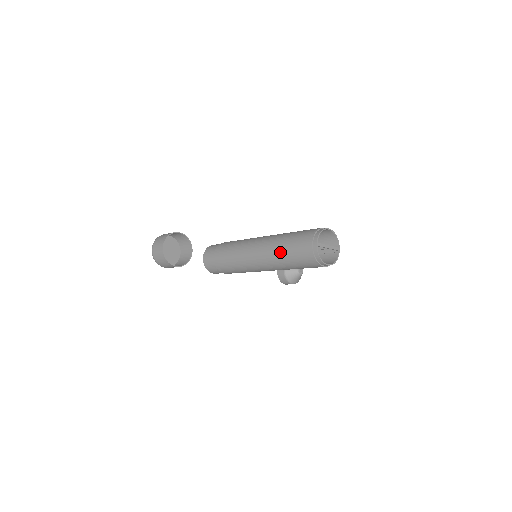
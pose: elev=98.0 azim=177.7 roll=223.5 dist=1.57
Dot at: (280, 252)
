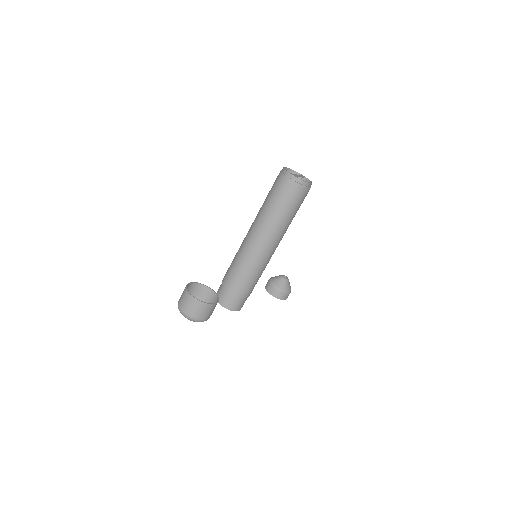
Dot at: (273, 213)
